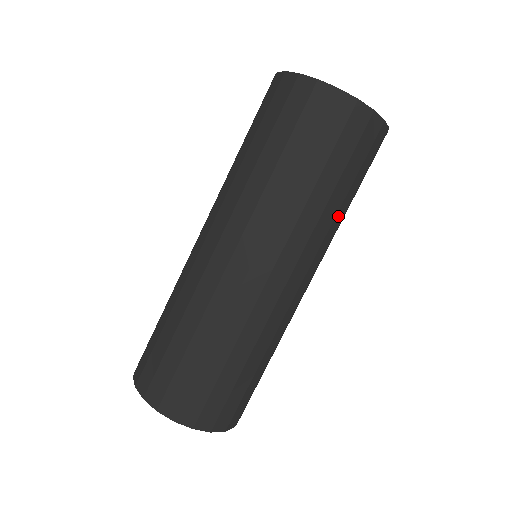
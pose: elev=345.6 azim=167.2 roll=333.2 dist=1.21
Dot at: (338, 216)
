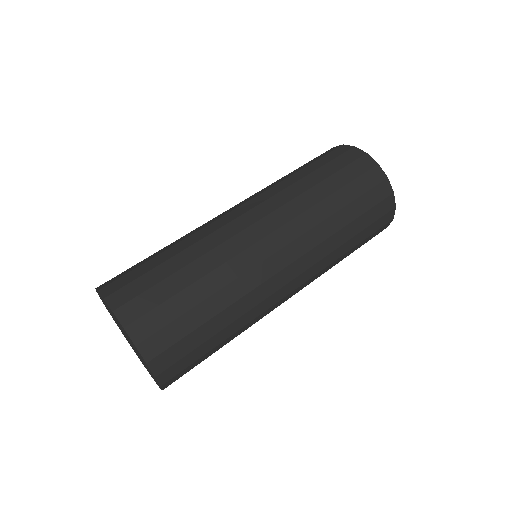
Dot at: occluded
